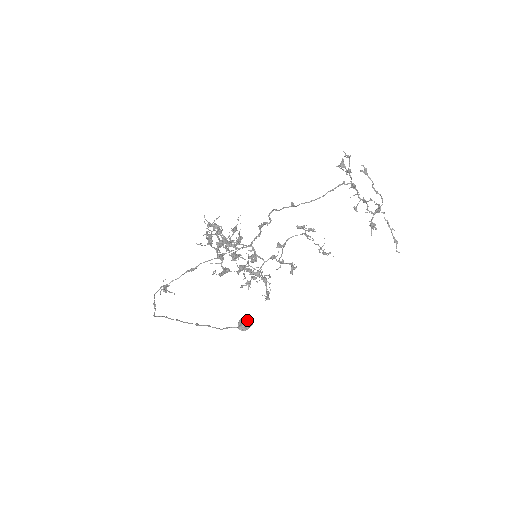
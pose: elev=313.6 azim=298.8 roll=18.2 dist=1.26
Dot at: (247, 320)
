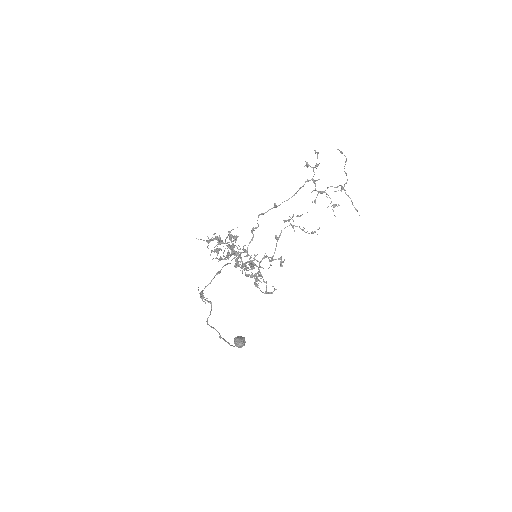
Dot at: (241, 337)
